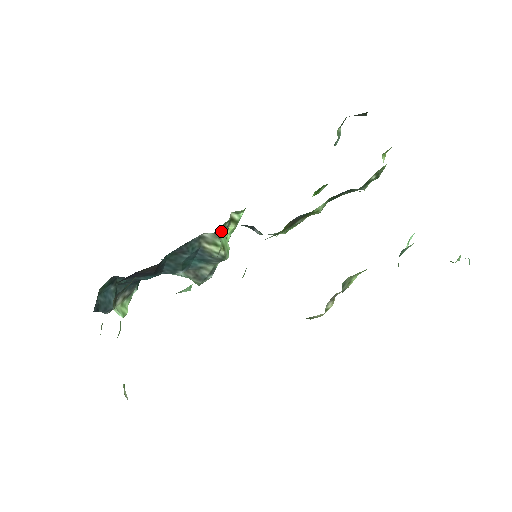
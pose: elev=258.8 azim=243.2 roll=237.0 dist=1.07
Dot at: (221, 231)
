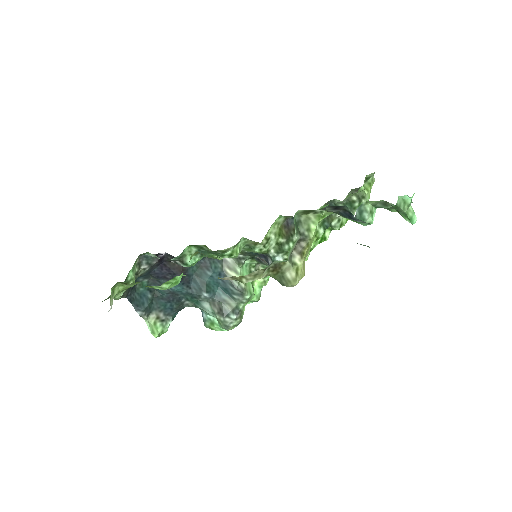
Dot at: (240, 256)
